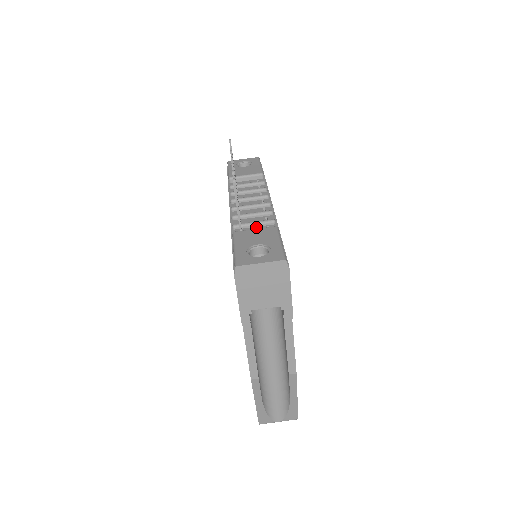
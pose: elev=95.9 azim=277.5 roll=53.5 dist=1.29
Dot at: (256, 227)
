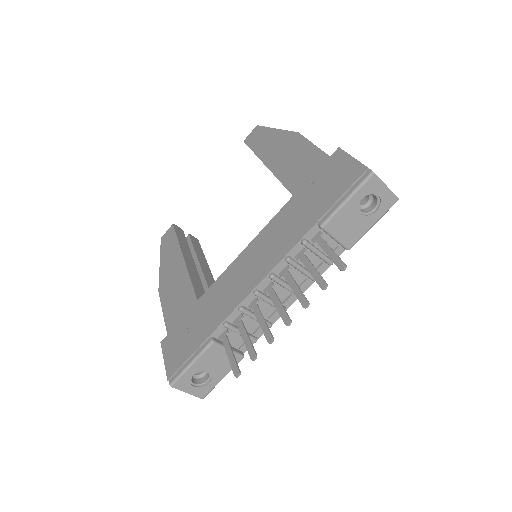
Dot at: (239, 335)
